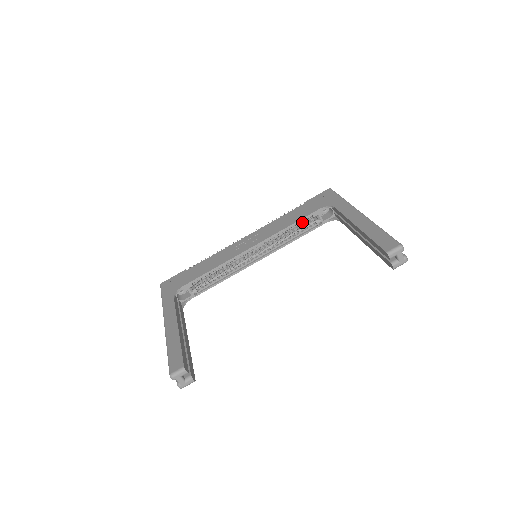
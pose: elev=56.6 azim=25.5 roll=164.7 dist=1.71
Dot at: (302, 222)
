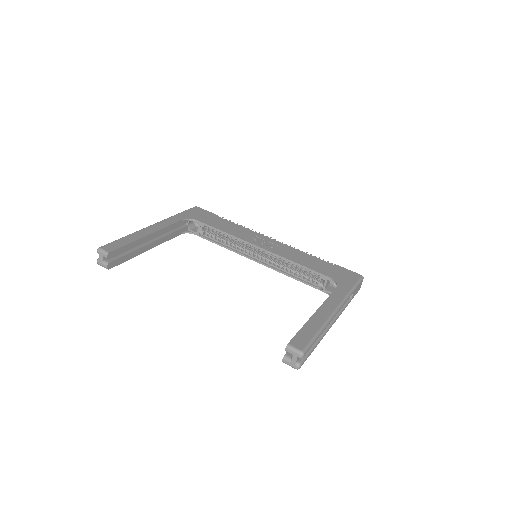
Dot at: (310, 272)
